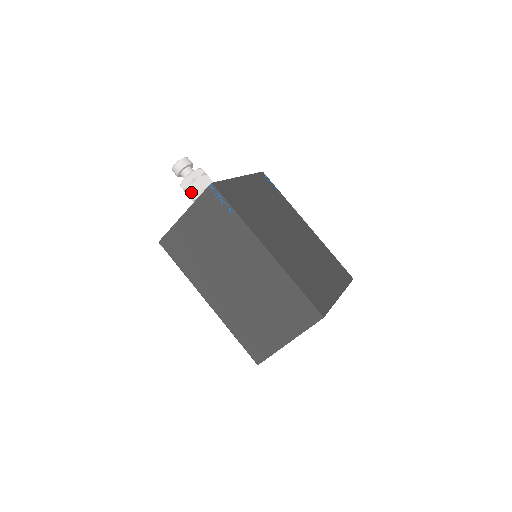
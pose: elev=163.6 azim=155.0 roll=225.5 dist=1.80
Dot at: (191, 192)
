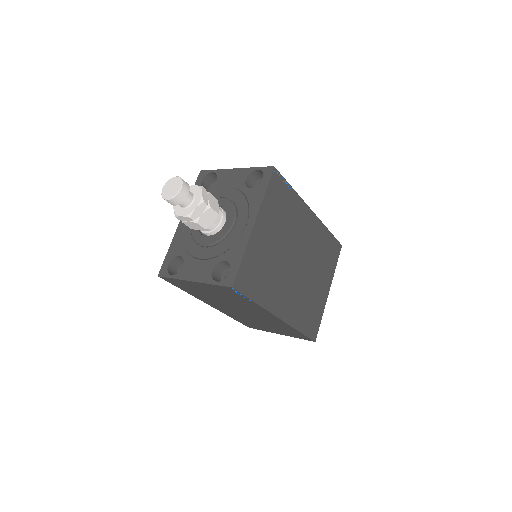
Dot at: (190, 225)
